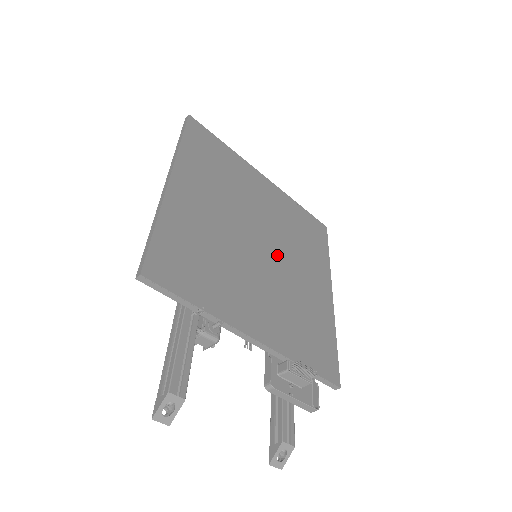
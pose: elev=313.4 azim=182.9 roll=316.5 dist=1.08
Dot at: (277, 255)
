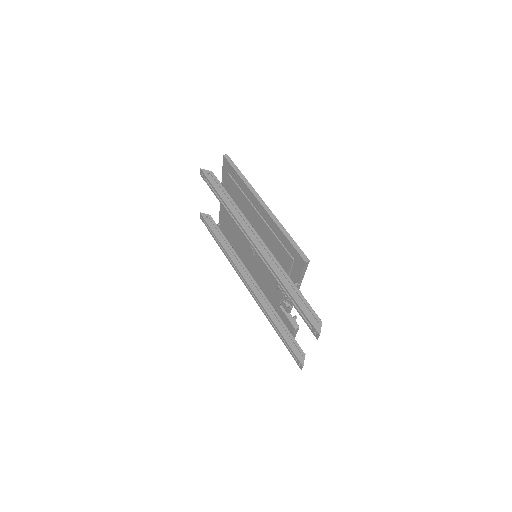
Dot at: occluded
